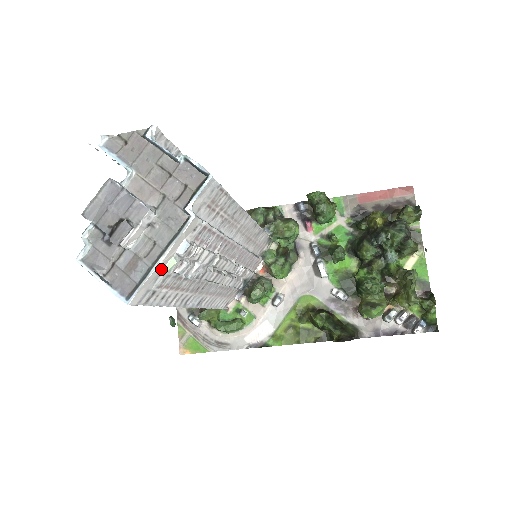
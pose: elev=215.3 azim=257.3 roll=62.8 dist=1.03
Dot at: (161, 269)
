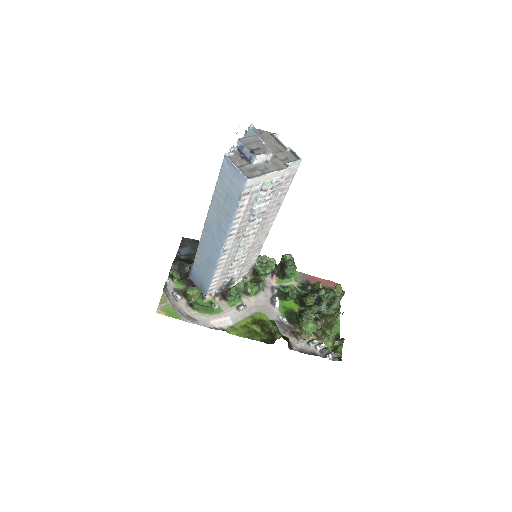
Dot at: (264, 180)
